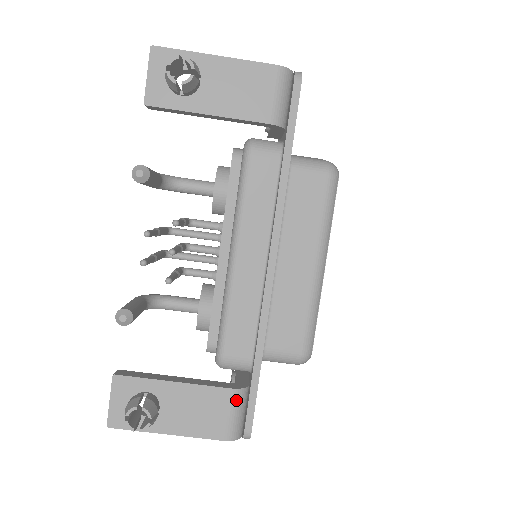
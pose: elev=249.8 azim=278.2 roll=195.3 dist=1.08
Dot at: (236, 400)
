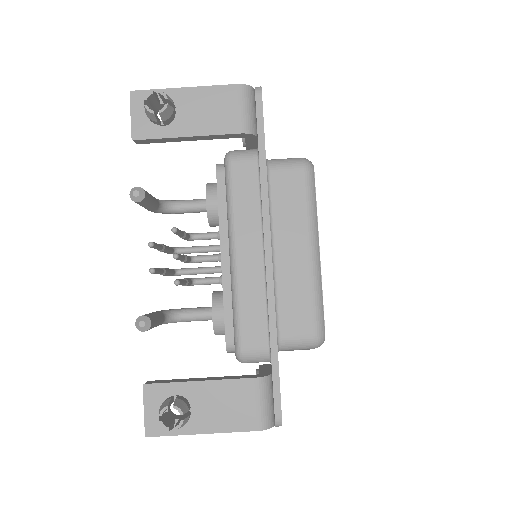
Dot at: (261, 388)
